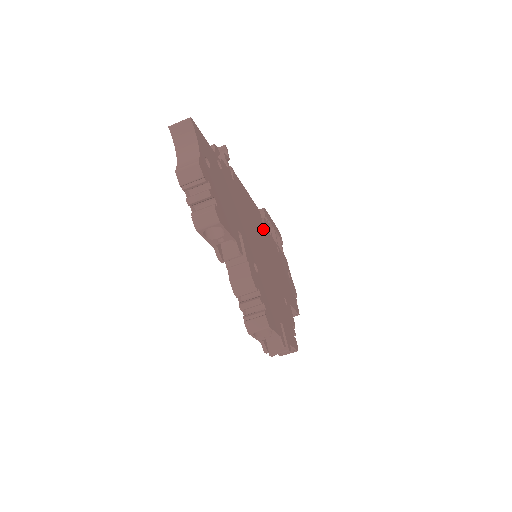
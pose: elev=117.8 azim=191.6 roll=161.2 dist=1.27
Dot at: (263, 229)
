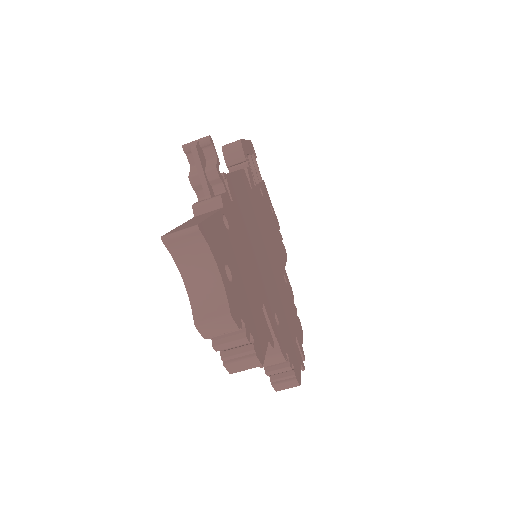
Dot at: (254, 200)
